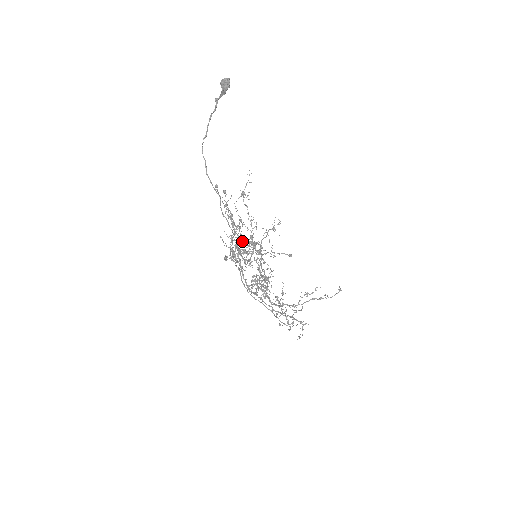
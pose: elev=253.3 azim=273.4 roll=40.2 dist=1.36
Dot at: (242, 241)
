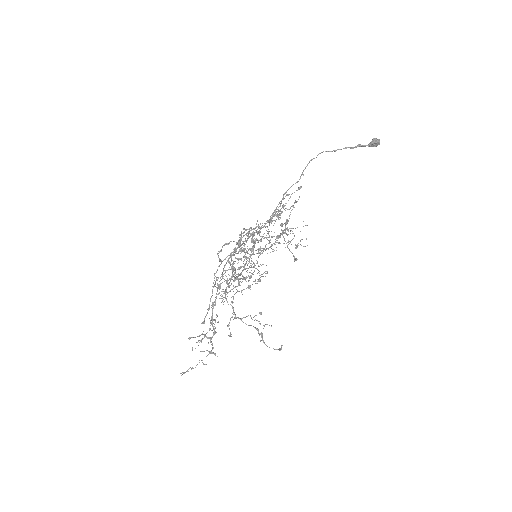
Dot at: occluded
